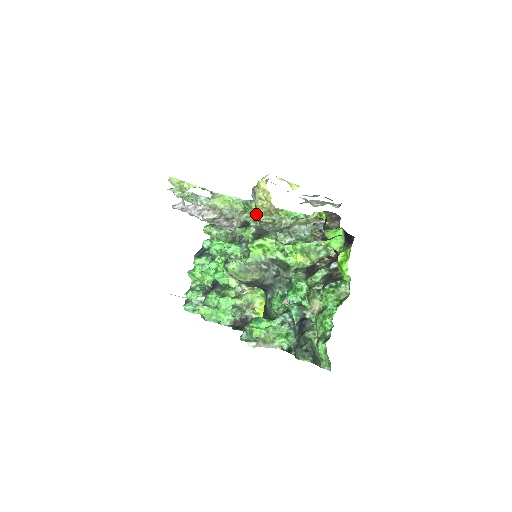
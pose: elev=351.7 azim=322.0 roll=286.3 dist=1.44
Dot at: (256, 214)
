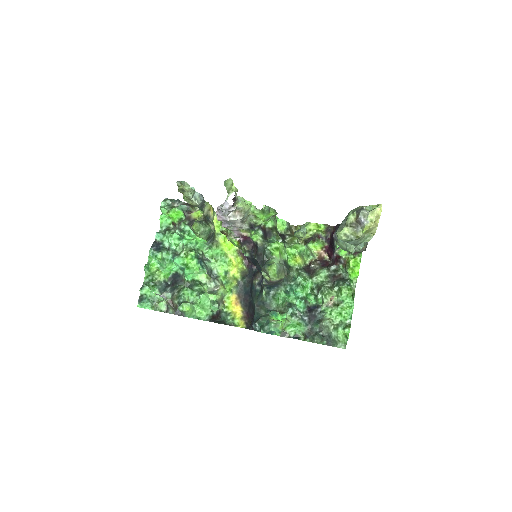
Dot at: (348, 230)
